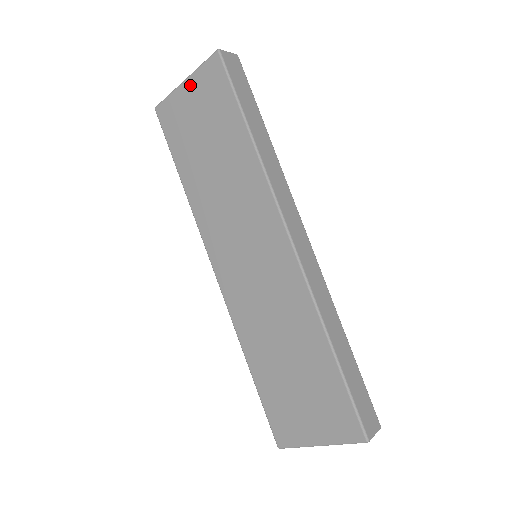
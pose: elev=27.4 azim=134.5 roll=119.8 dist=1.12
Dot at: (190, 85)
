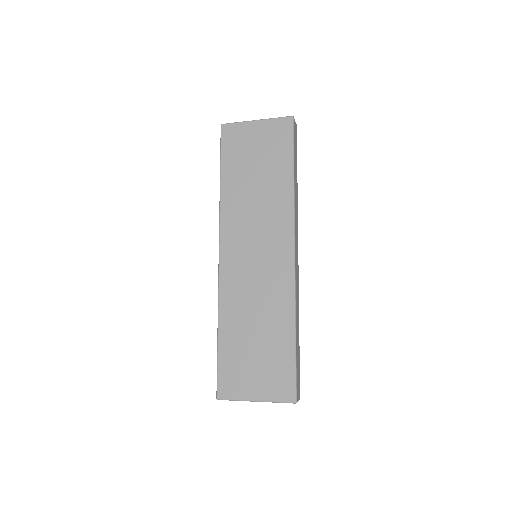
Dot at: (260, 125)
